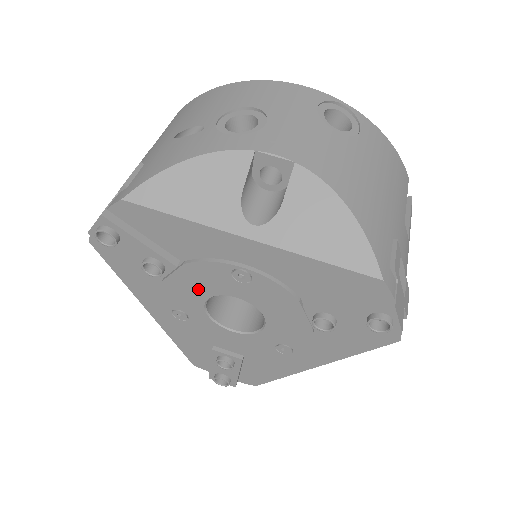
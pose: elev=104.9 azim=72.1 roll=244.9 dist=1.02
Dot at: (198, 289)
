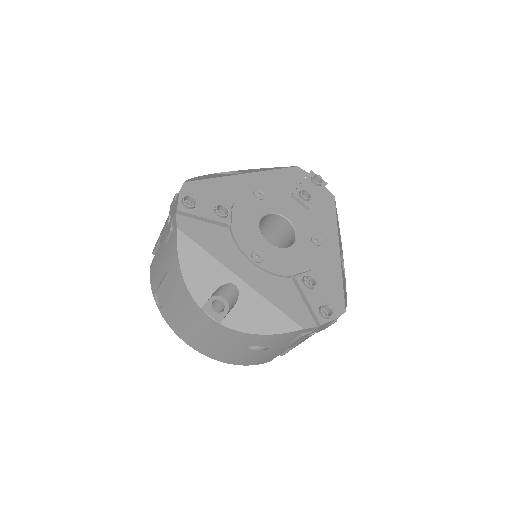
Dot at: (250, 221)
